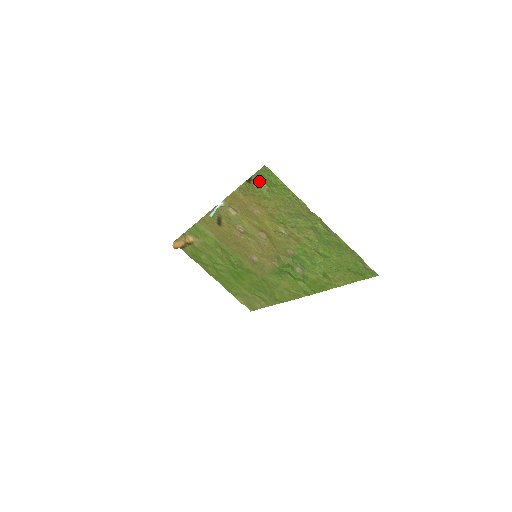
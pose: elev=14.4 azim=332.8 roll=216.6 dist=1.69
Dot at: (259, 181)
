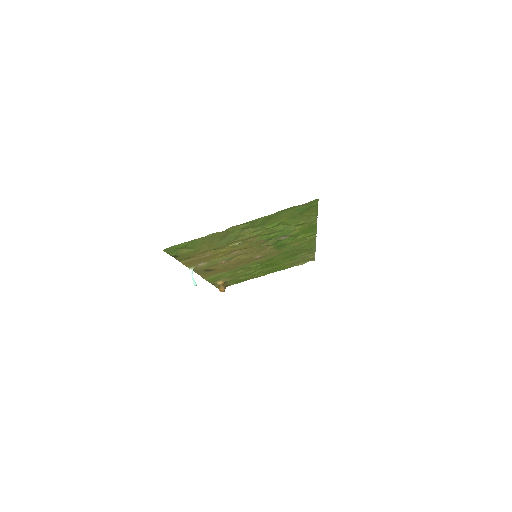
Dot at: (178, 252)
